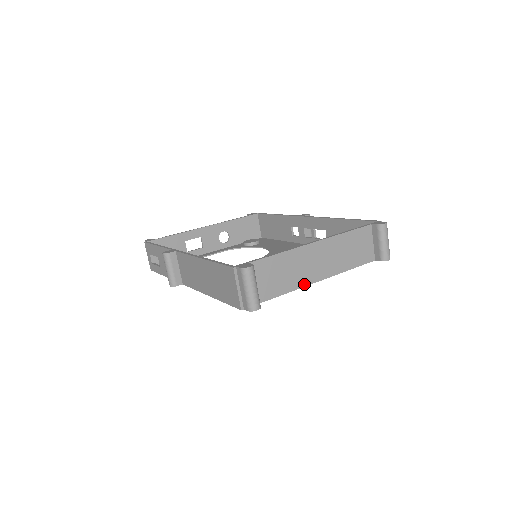
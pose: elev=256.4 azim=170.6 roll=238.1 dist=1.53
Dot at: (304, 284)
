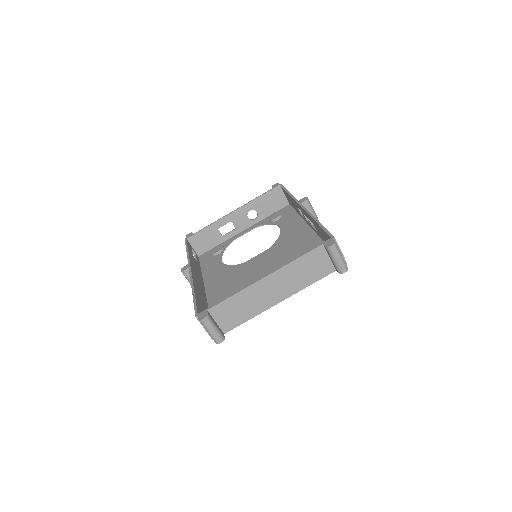
Dot at: (264, 309)
